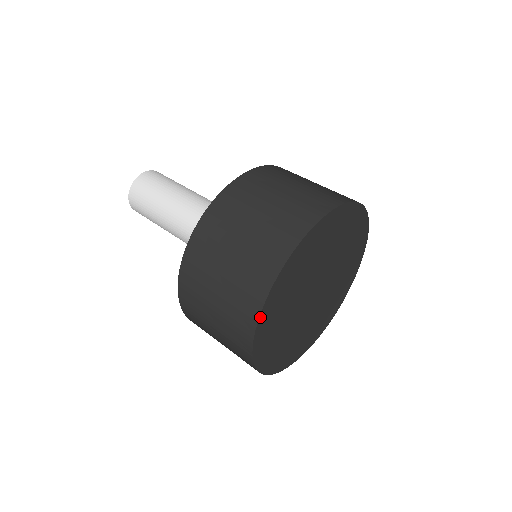
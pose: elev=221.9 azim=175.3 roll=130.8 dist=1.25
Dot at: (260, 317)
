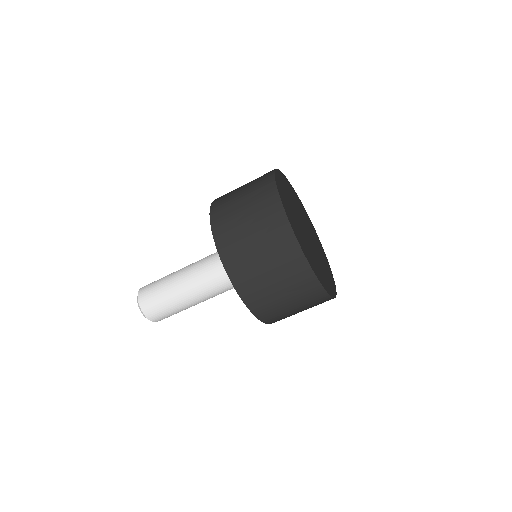
Dot at: (294, 233)
